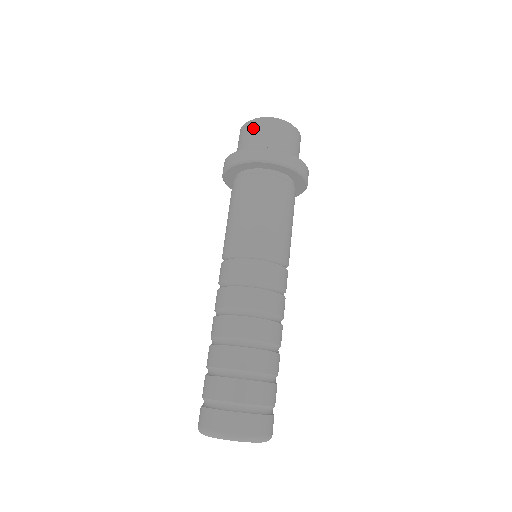
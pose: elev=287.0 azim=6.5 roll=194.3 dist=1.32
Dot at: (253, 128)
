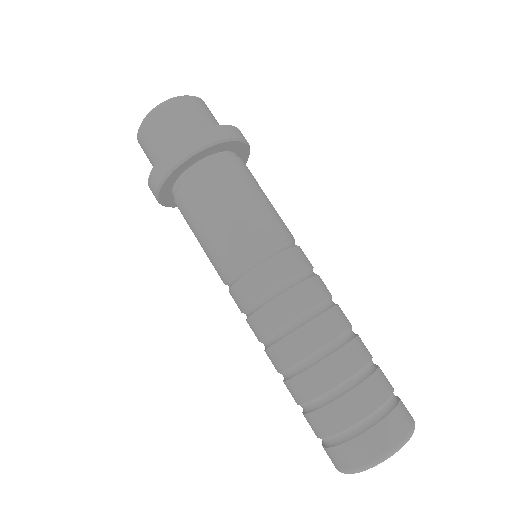
Dot at: (143, 147)
